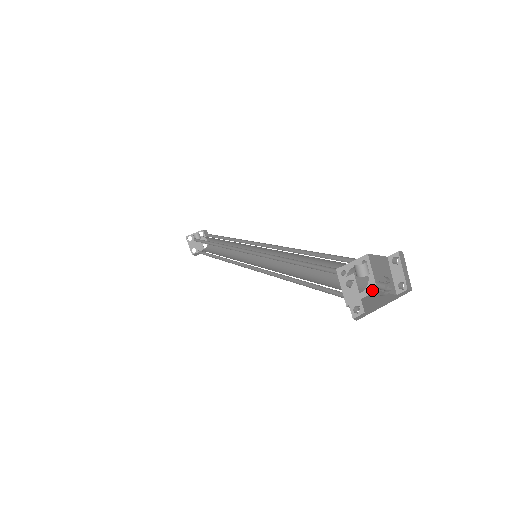
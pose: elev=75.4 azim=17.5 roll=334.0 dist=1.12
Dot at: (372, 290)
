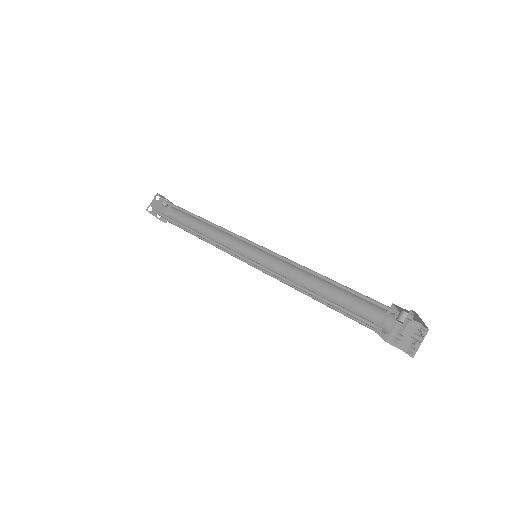
Dot at: (385, 338)
